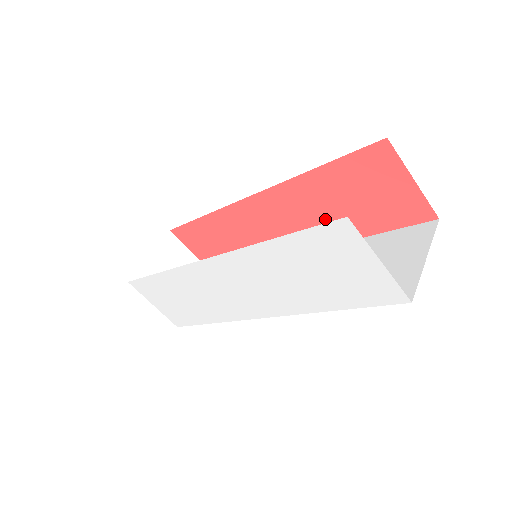
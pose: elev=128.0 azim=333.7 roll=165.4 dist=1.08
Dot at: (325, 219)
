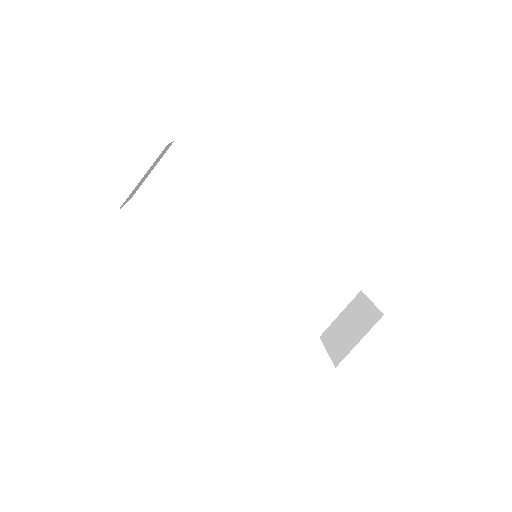
Dot at: occluded
